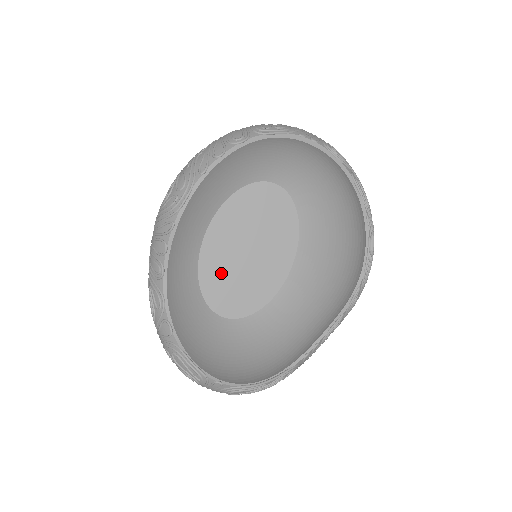
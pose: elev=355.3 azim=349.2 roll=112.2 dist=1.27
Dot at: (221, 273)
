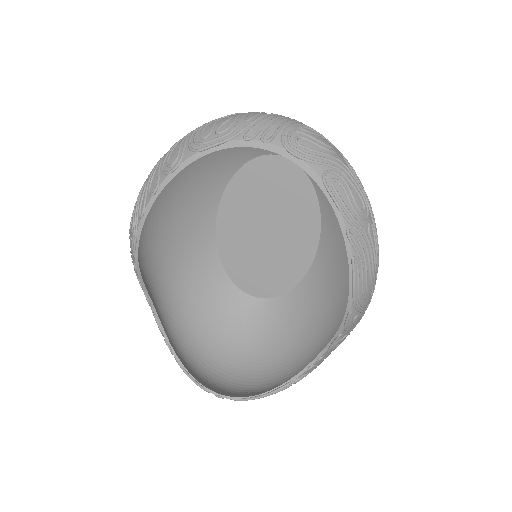
Dot at: (243, 258)
